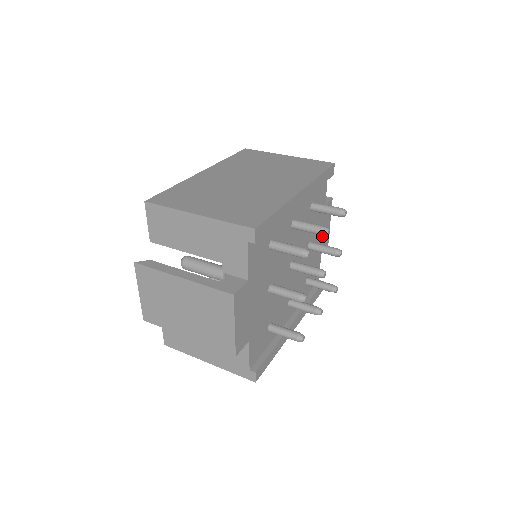
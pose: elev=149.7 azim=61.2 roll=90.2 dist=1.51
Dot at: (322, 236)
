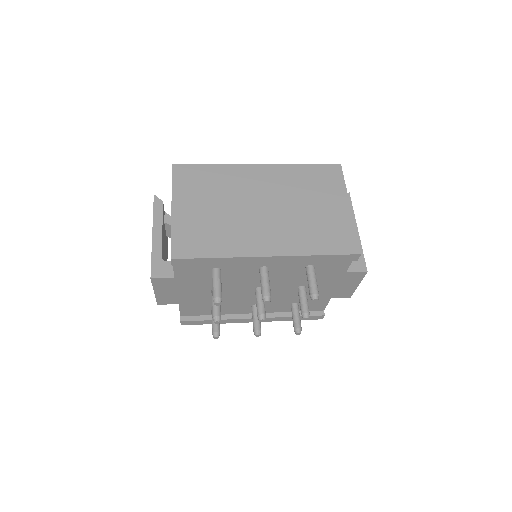
Dot at: (336, 288)
